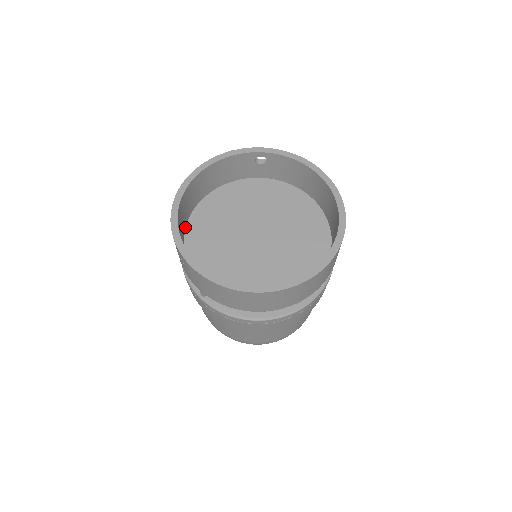
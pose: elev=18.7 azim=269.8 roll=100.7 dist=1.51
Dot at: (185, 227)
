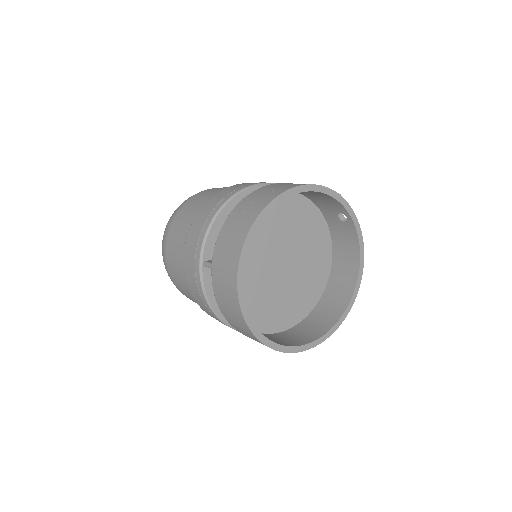
Dot at: occluded
